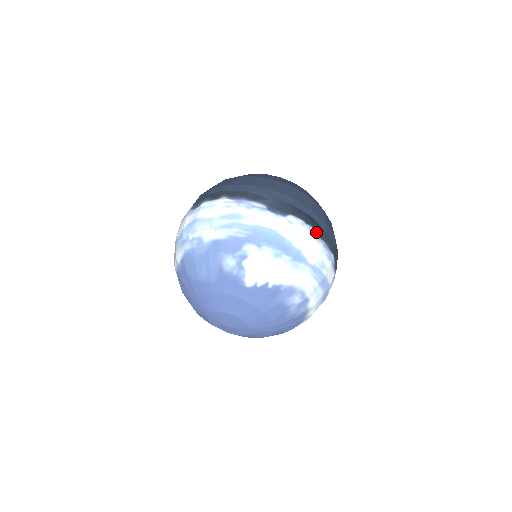
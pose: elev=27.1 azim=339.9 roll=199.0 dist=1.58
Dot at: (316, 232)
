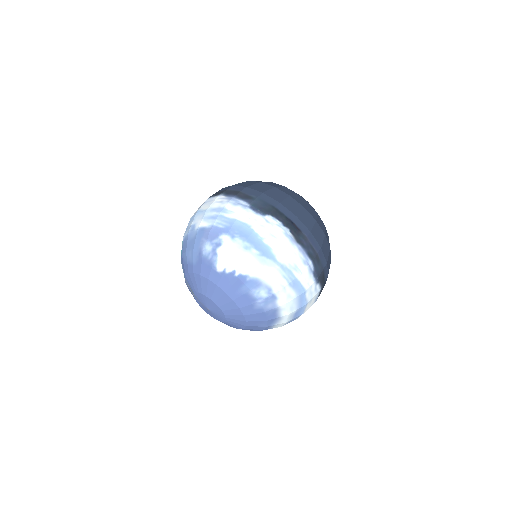
Dot at: (293, 235)
